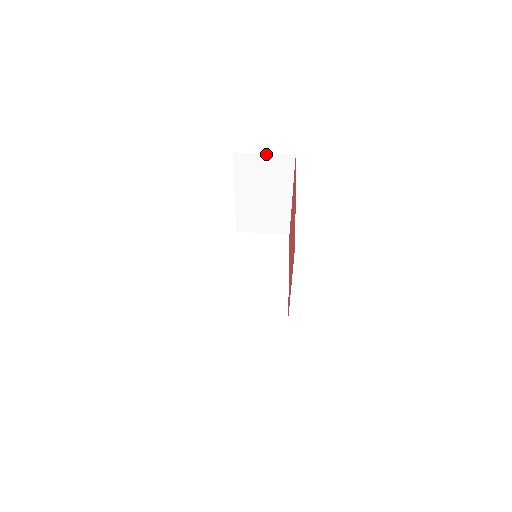
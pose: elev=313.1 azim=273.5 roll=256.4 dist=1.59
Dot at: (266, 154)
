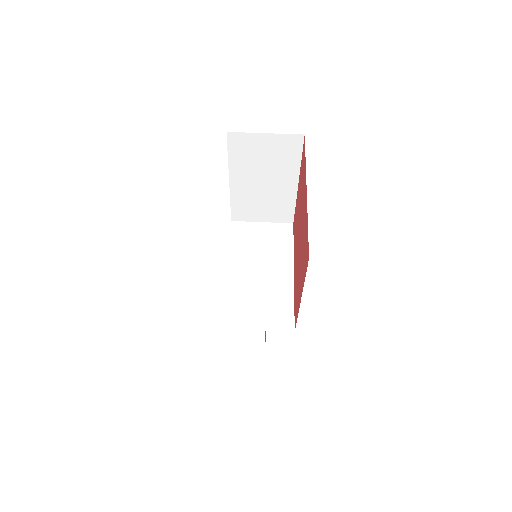
Dot at: (268, 134)
